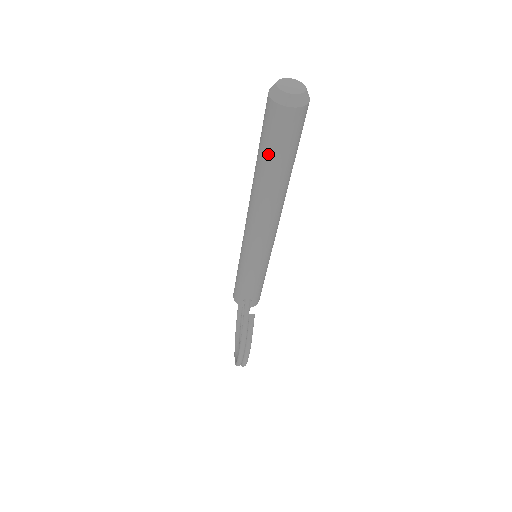
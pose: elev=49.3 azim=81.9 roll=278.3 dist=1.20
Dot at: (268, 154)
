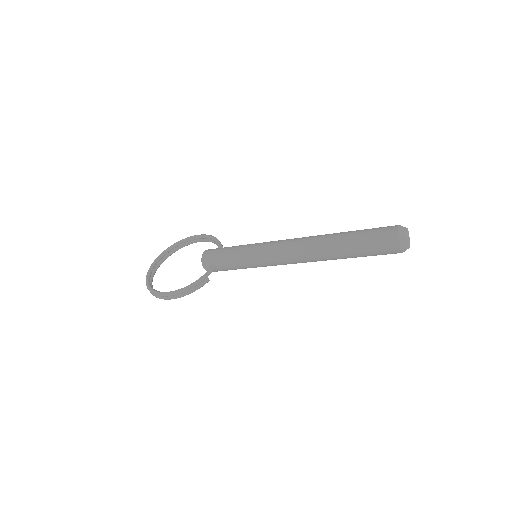
Dot at: (358, 246)
